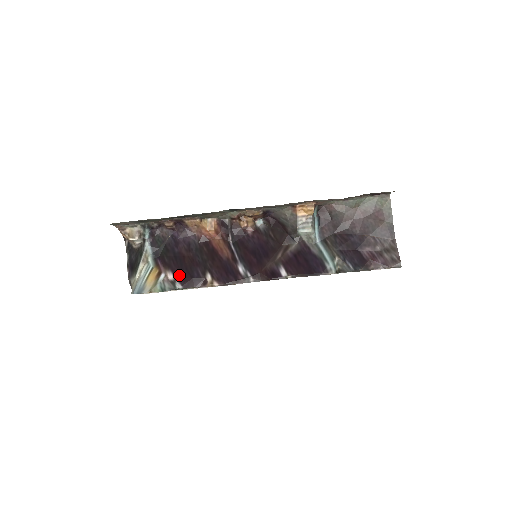
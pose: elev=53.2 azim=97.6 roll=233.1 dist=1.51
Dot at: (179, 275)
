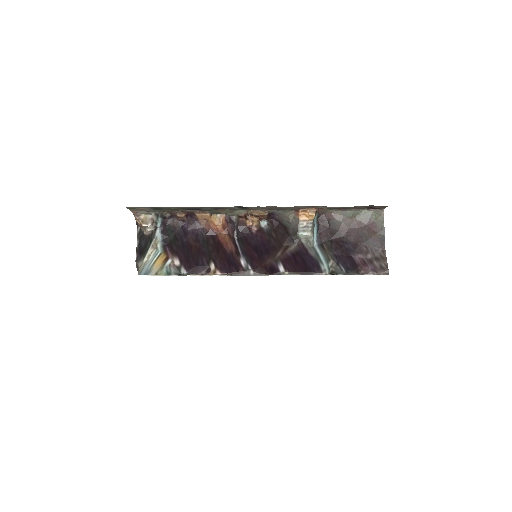
Dot at: (185, 262)
